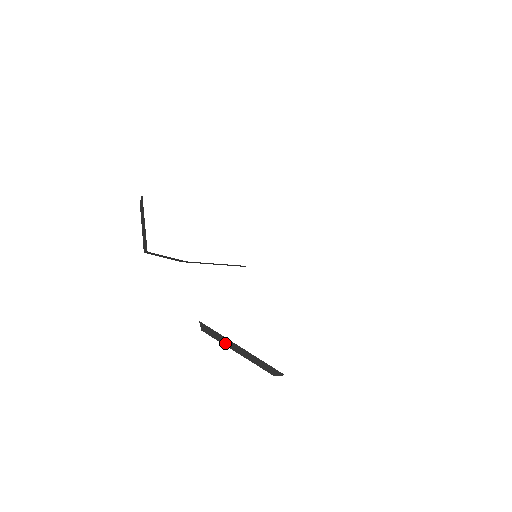
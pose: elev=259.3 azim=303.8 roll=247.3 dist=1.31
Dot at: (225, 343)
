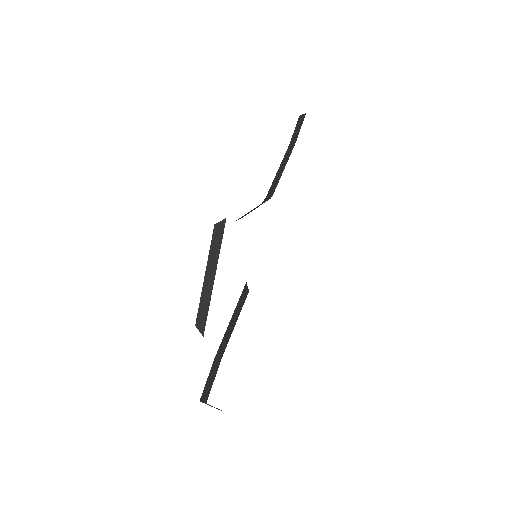
Dot at: occluded
